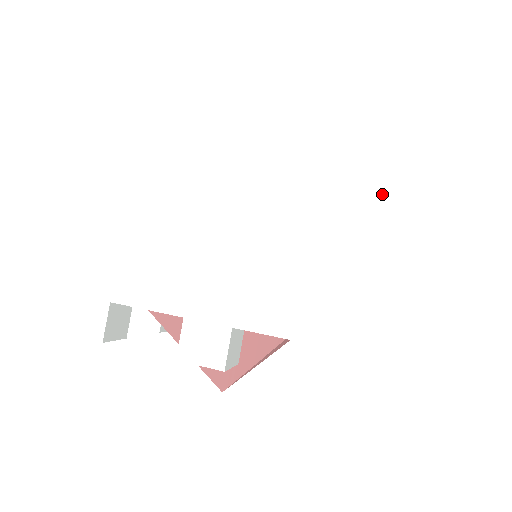
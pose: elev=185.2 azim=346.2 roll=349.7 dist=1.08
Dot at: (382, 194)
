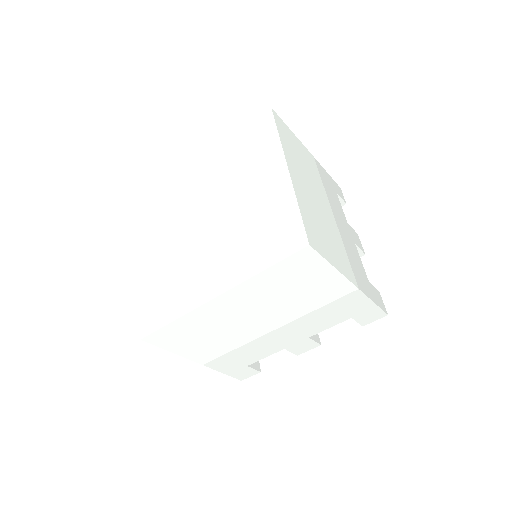
Dot at: (326, 271)
